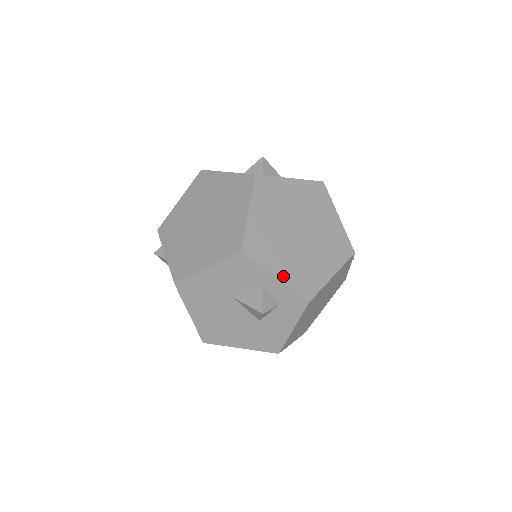
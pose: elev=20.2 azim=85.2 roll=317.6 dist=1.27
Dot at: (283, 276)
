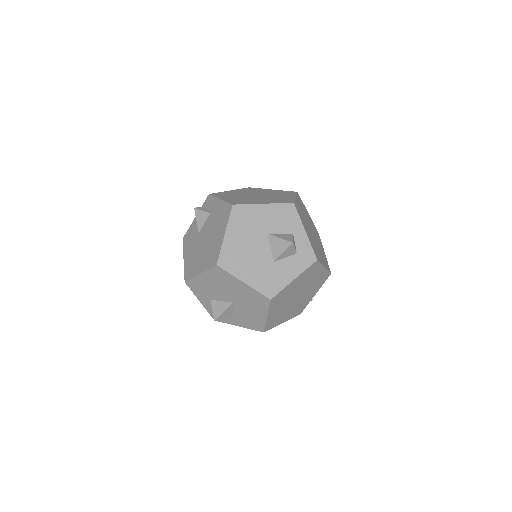
Dot at: (308, 235)
